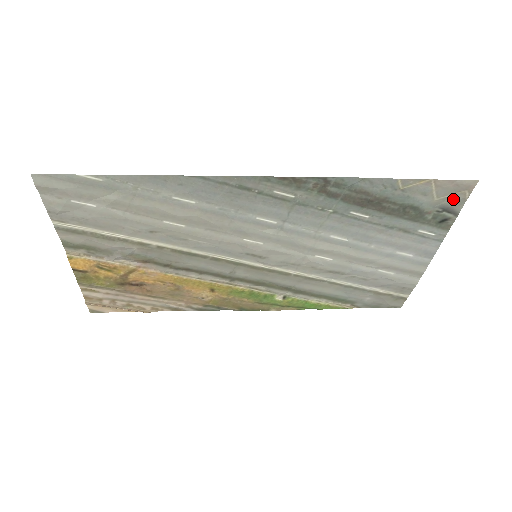
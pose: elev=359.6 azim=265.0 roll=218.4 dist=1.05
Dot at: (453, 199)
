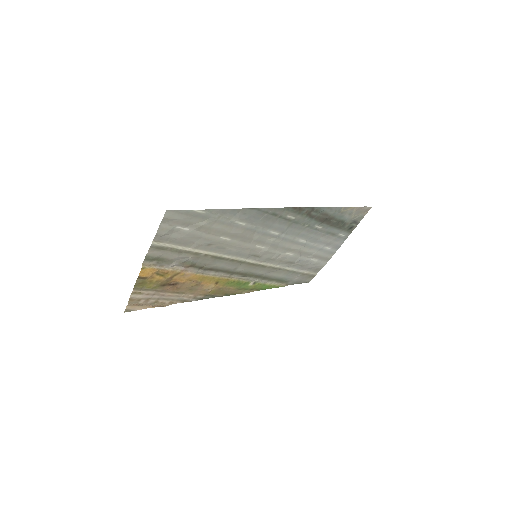
Dot at: (359, 216)
